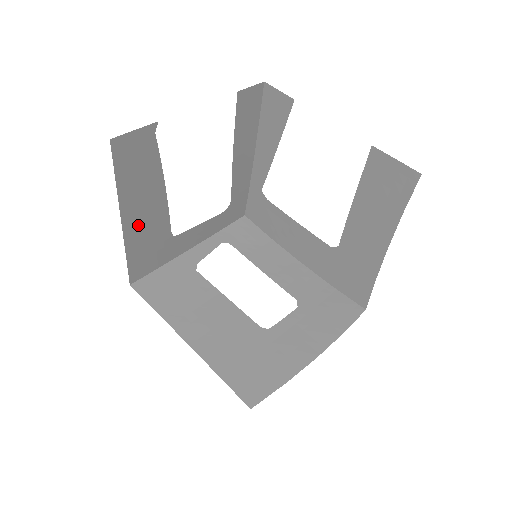
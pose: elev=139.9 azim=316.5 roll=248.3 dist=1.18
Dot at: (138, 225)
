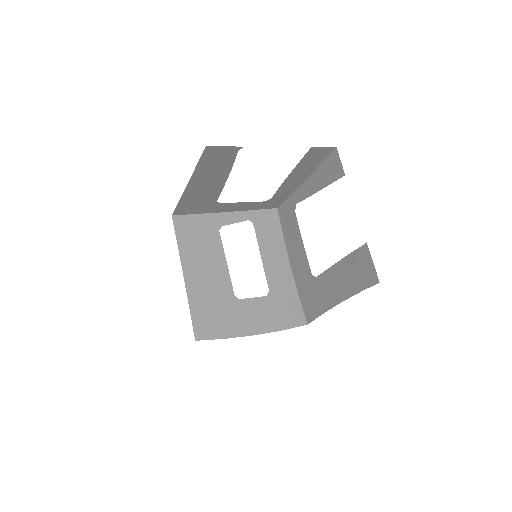
Dot at: (197, 189)
